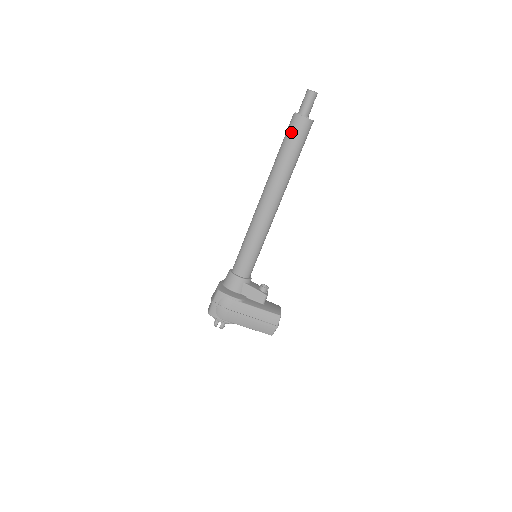
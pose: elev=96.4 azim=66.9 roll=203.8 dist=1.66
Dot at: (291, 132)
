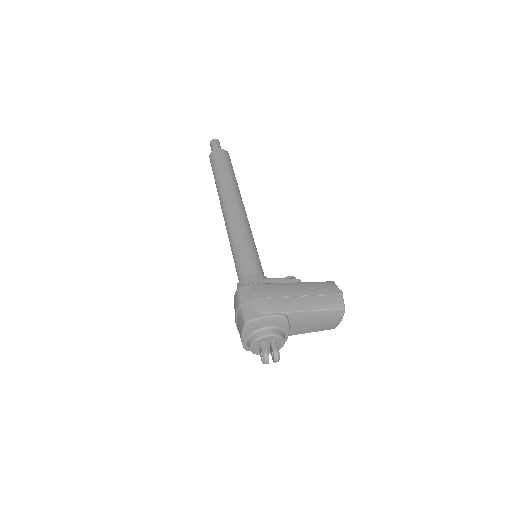
Dot at: (216, 160)
